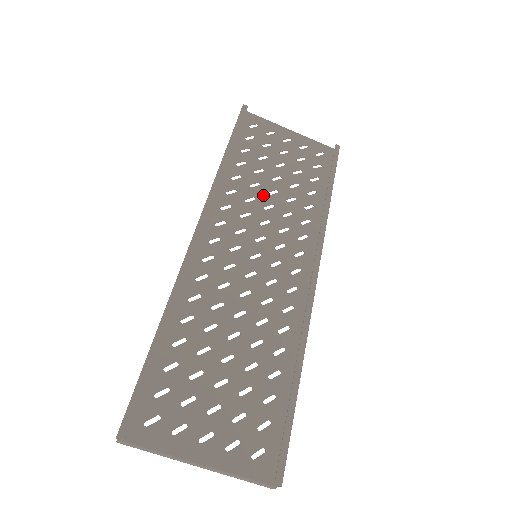
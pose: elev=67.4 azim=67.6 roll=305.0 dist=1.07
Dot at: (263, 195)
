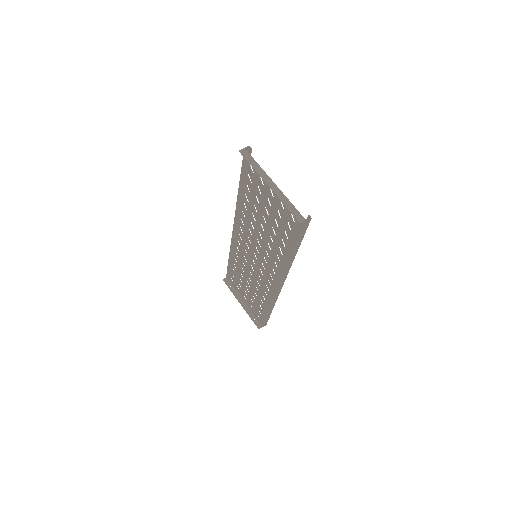
Dot at: (247, 272)
